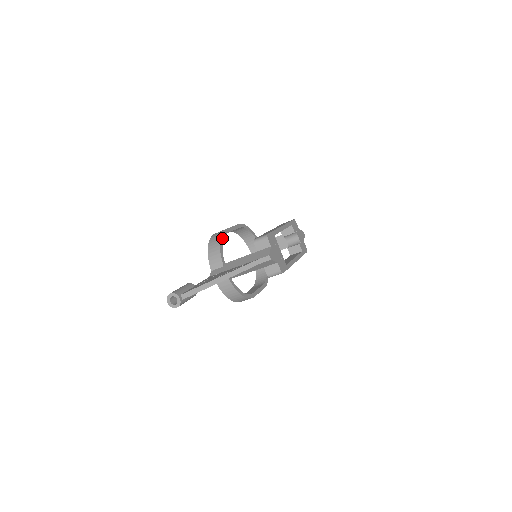
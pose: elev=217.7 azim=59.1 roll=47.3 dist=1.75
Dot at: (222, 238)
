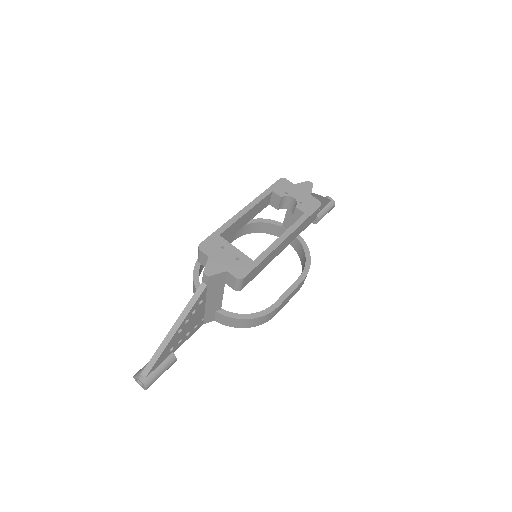
Dot at: (197, 266)
